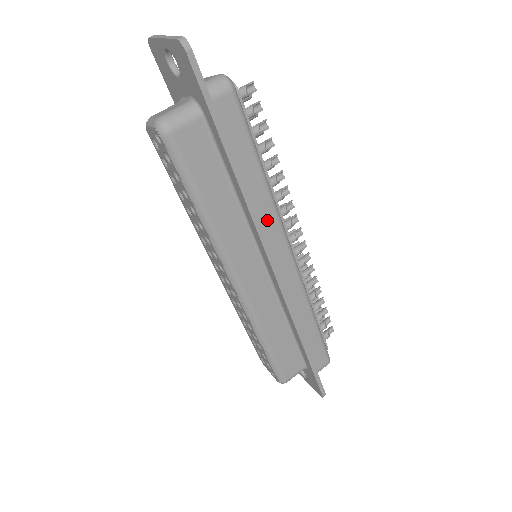
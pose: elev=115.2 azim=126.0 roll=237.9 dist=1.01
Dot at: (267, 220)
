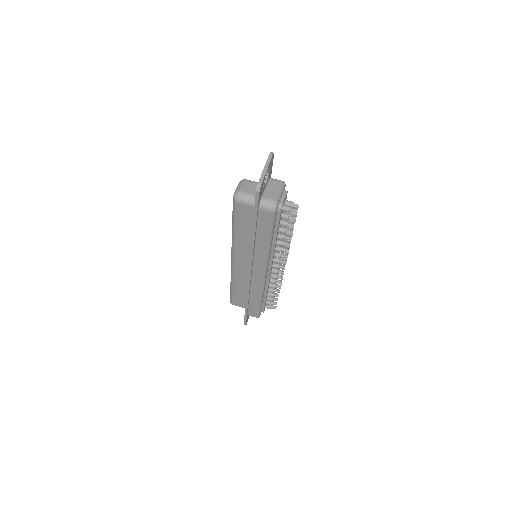
Dot at: (260, 256)
